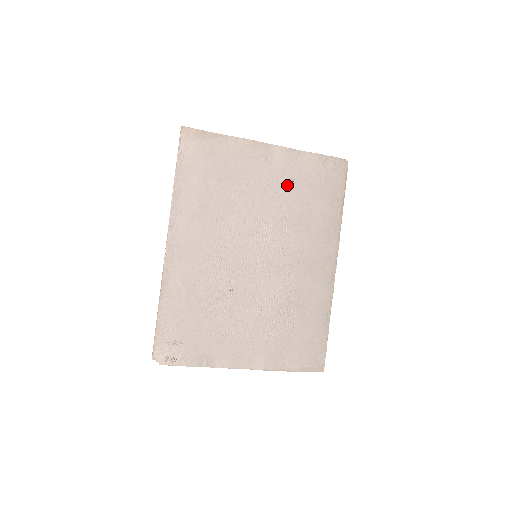
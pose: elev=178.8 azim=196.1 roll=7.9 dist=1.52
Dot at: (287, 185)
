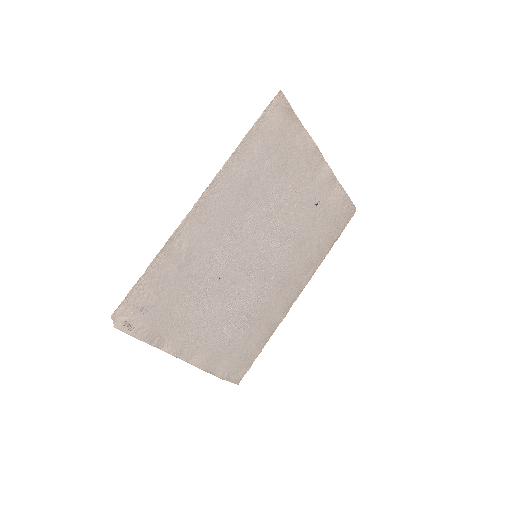
Dot at: (313, 204)
